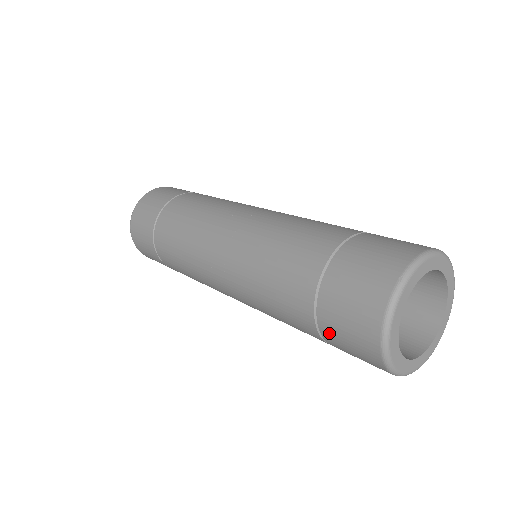
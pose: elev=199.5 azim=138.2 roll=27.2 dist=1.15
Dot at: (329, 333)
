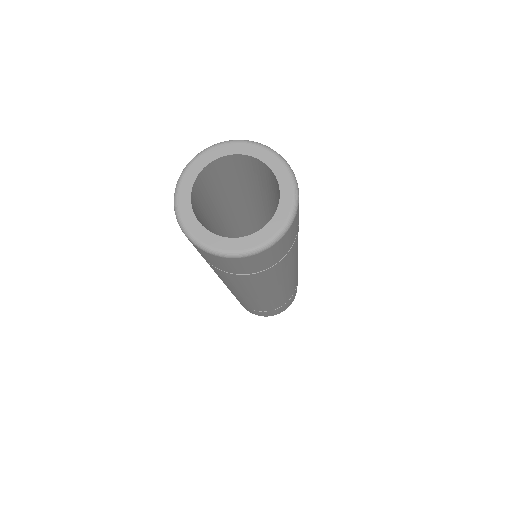
Dot at: (208, 261)
